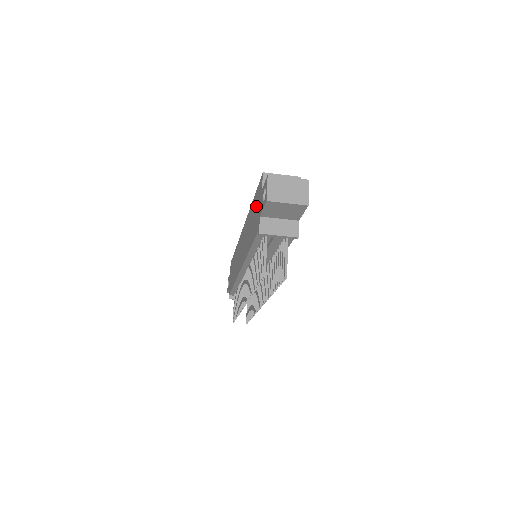
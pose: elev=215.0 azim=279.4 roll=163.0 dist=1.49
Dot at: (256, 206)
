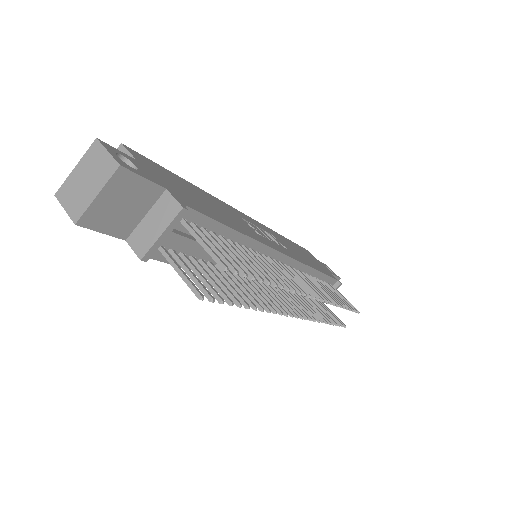
Dot at: occluded
